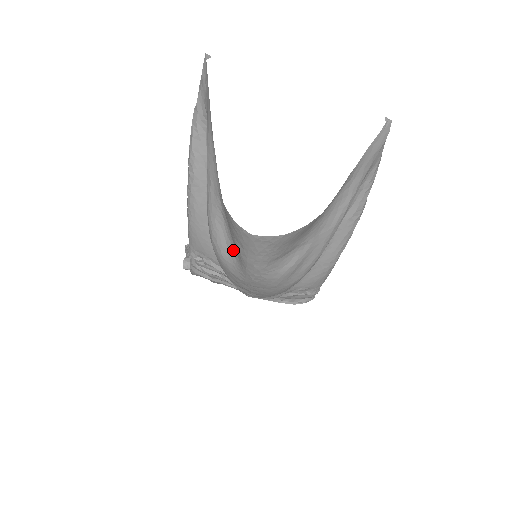
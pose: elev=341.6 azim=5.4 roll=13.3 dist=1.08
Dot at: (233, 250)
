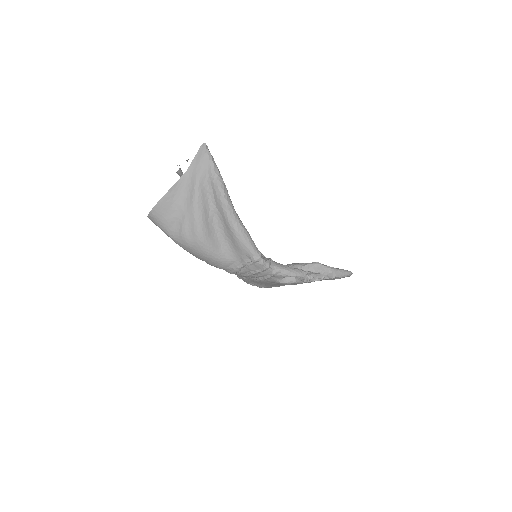
Dot at: occluded
